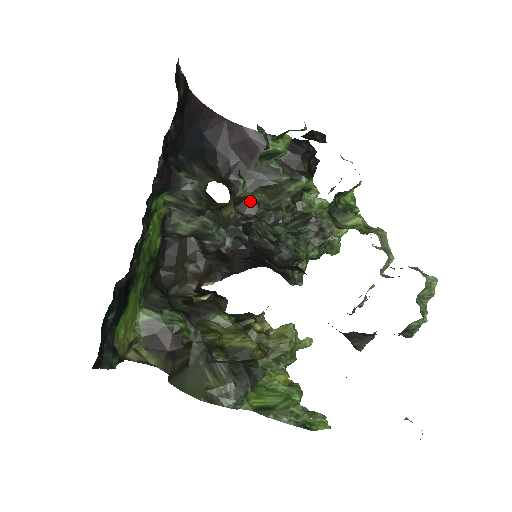
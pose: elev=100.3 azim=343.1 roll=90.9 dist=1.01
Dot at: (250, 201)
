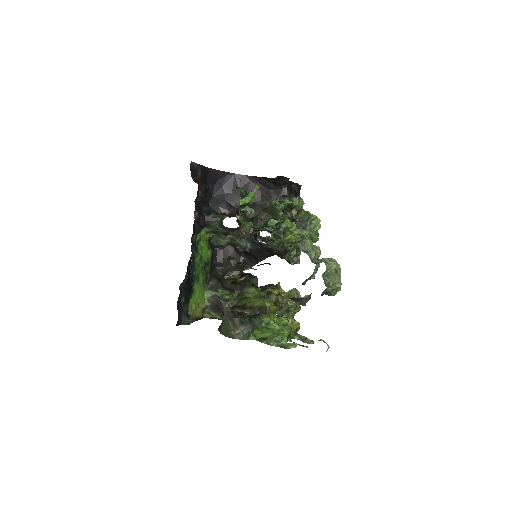
Dot at: (258, 218)
